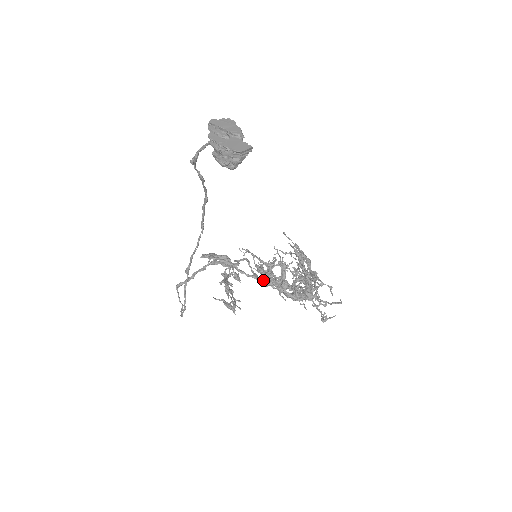
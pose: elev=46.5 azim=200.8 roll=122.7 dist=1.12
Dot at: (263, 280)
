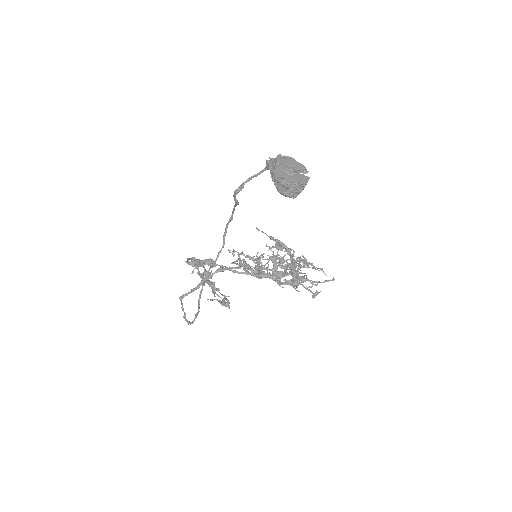
Dot at: (257, 274)
